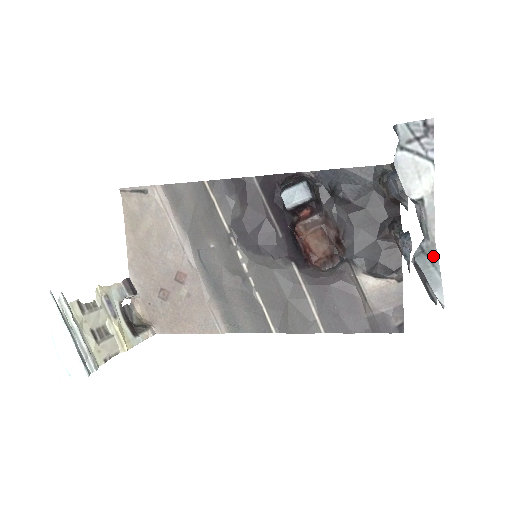
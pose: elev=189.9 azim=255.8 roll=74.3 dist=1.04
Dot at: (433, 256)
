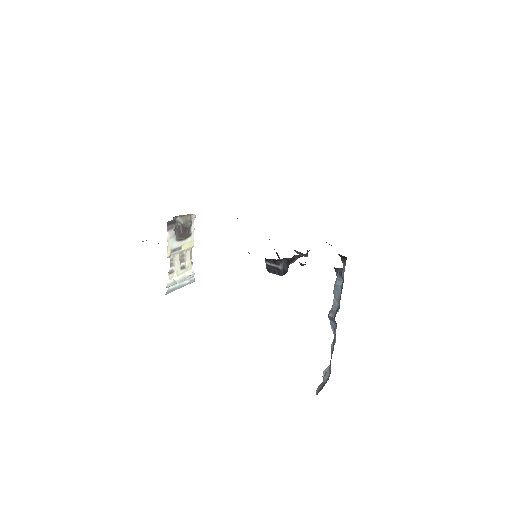
Dot at: occluded
